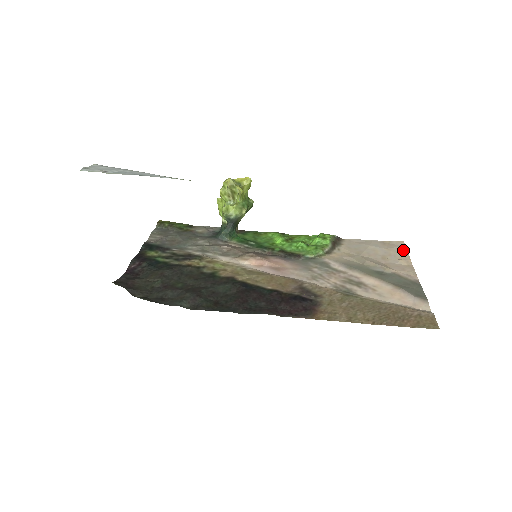
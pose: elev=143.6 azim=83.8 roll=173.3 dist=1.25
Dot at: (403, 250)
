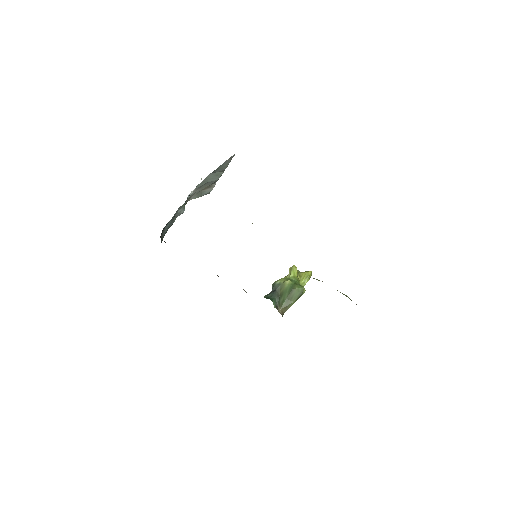
Dot at: occluded
